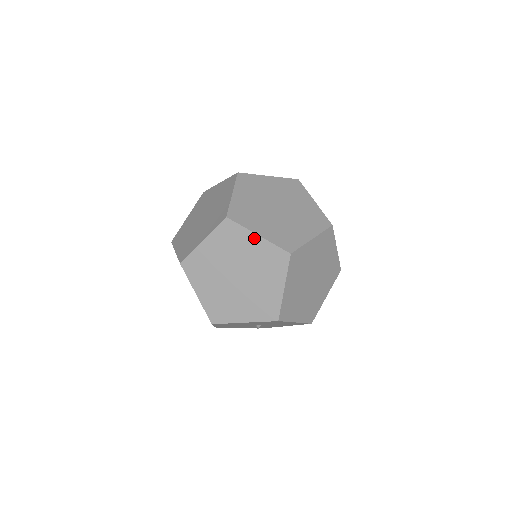
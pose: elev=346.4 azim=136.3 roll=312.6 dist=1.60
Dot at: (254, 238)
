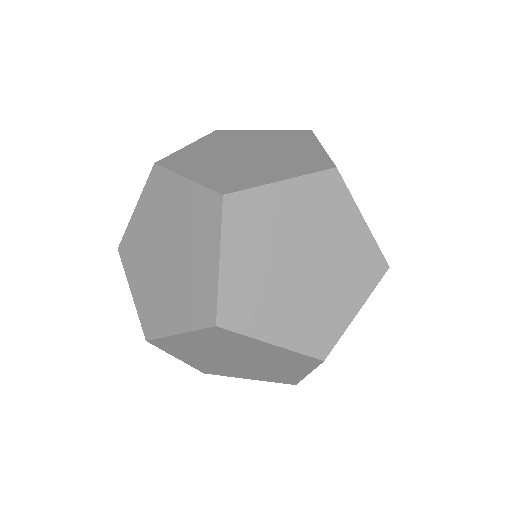
Dot at: (214, 256)
